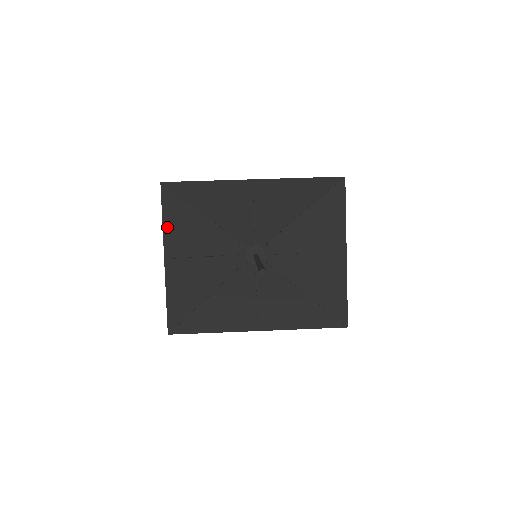
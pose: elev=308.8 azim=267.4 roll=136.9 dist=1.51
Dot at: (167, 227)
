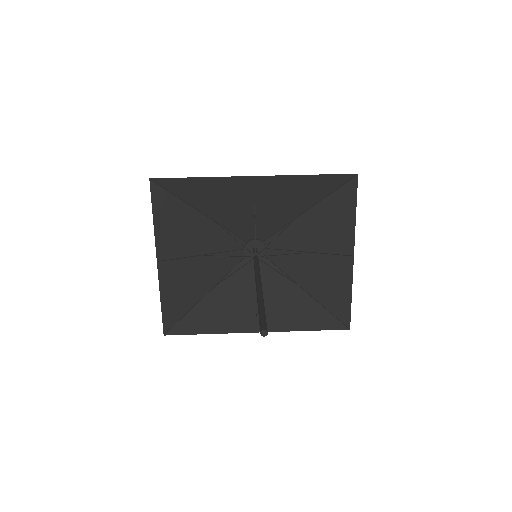
Dot at: (159, 227)
